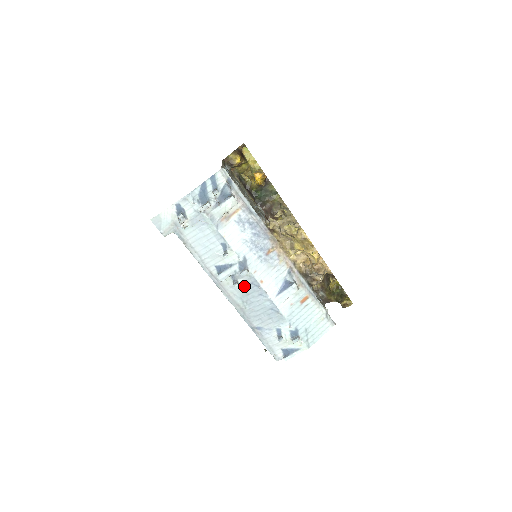
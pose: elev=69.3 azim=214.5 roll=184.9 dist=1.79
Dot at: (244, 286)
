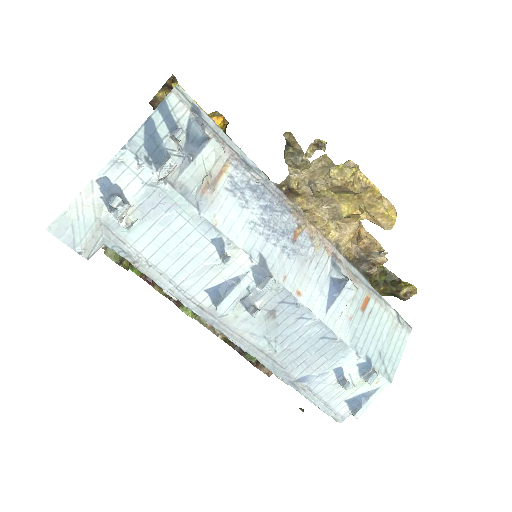
Dot at: (268, 312)
